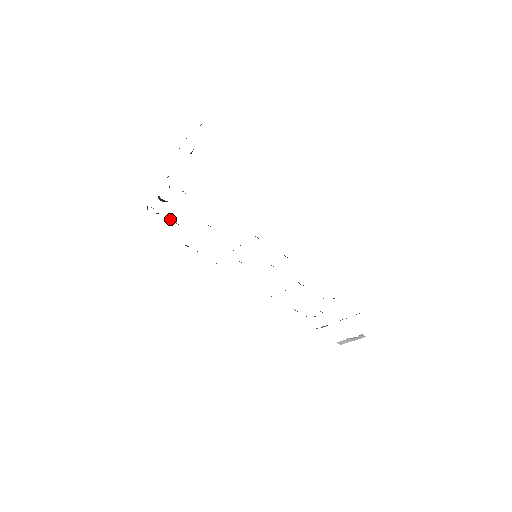
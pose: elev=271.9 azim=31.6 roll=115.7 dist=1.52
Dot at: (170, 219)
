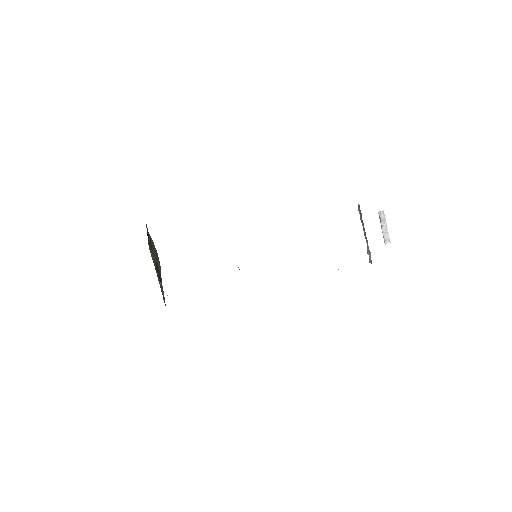
Dot at: occluded
